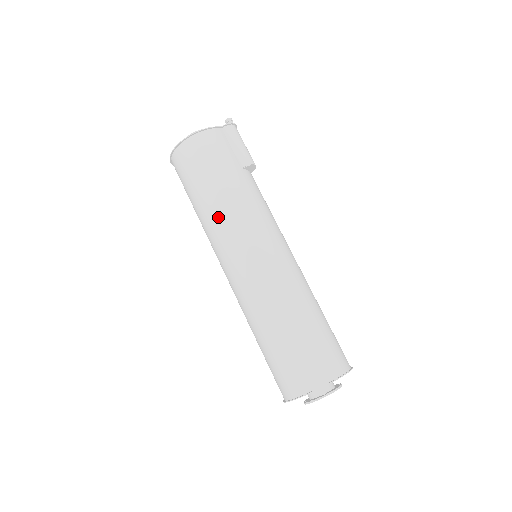
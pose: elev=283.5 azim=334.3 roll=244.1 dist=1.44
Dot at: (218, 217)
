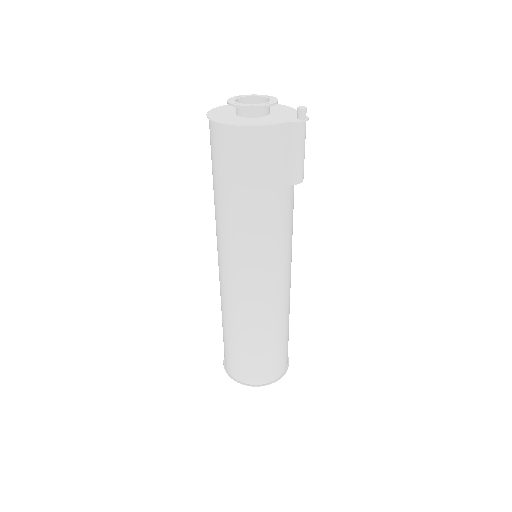
Dot at: (233, 230)
